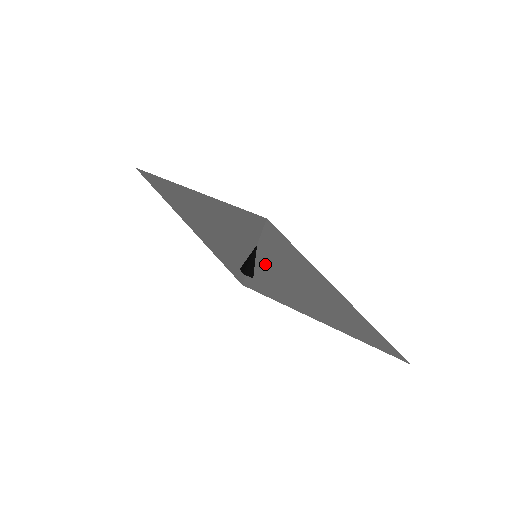
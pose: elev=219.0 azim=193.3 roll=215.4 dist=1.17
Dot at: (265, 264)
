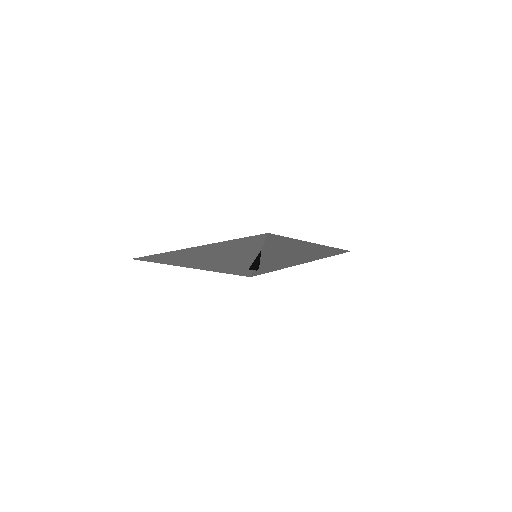
Dot at: (267, 257)
